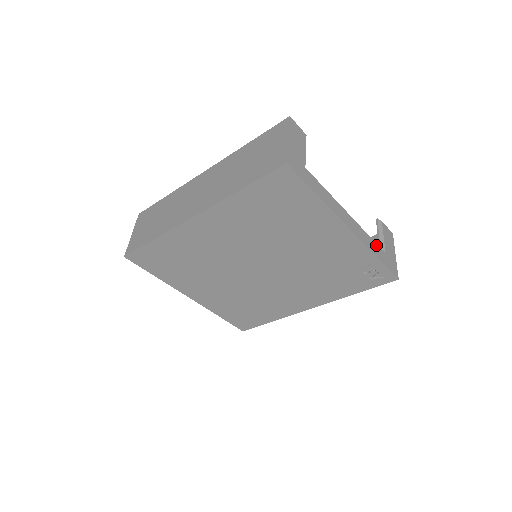
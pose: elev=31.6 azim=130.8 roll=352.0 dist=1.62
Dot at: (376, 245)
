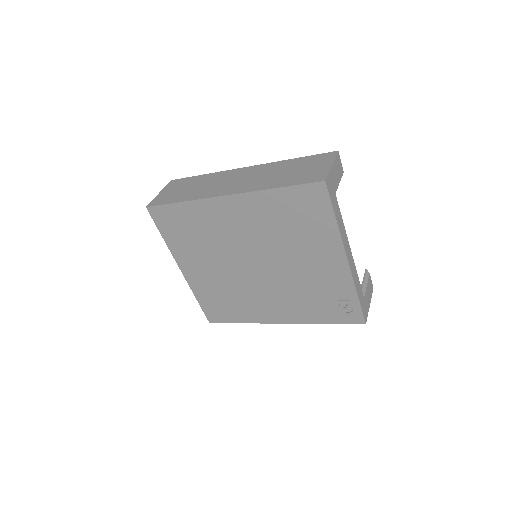
Dot at: (360, 286)
